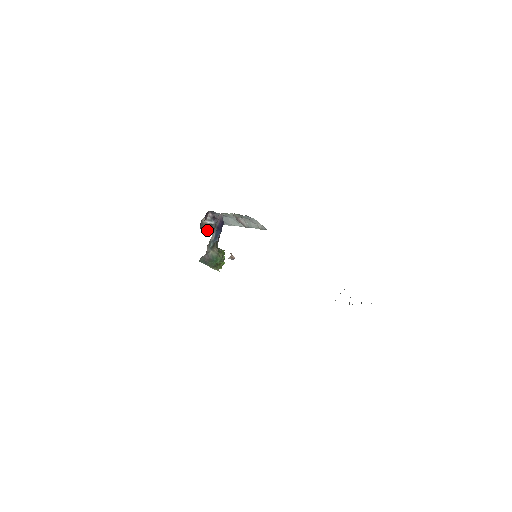
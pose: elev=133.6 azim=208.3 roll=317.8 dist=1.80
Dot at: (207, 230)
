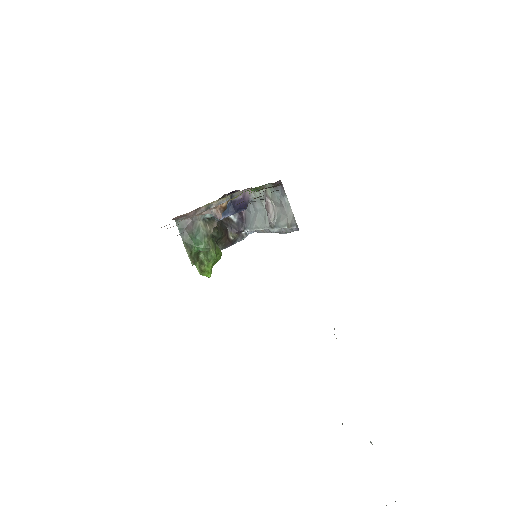
Dot at: occluded
